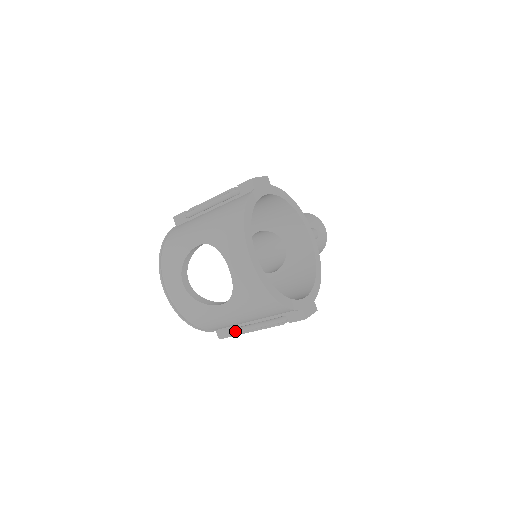
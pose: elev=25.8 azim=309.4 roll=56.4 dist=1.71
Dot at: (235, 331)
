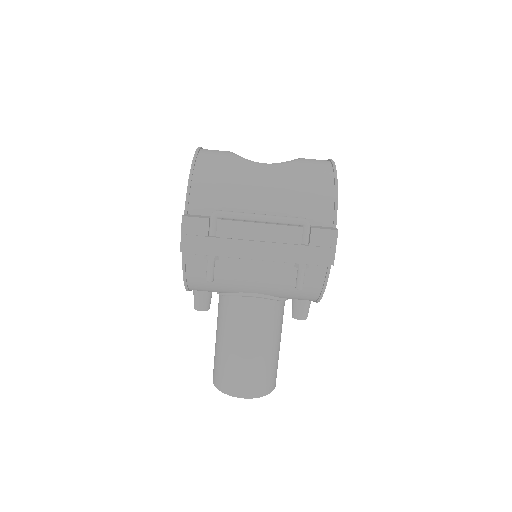
Dot at: (226, 211)
